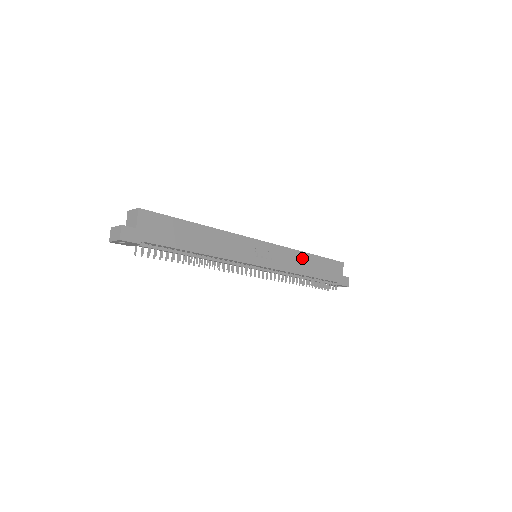
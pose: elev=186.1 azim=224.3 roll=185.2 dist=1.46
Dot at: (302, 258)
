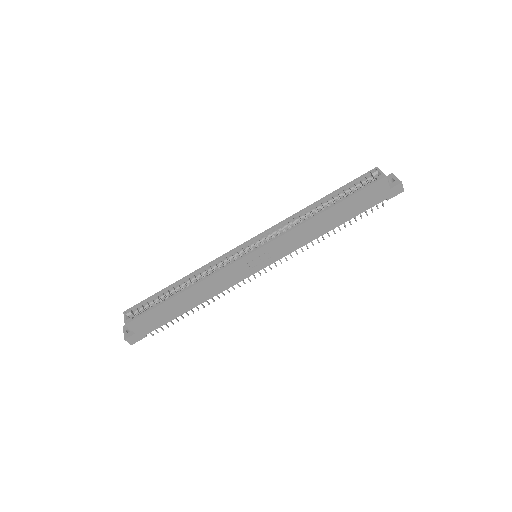
Dot at: (313, 224)
